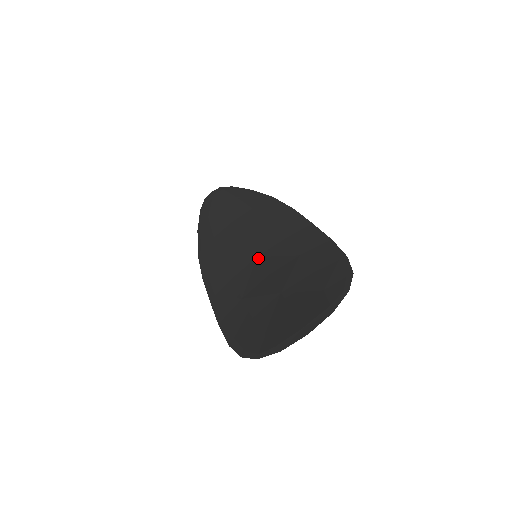
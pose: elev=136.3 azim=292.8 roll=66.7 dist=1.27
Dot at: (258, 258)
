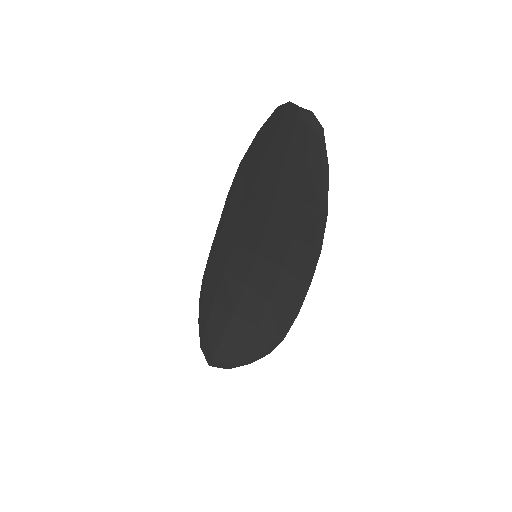
Dot at: (256, 259)
